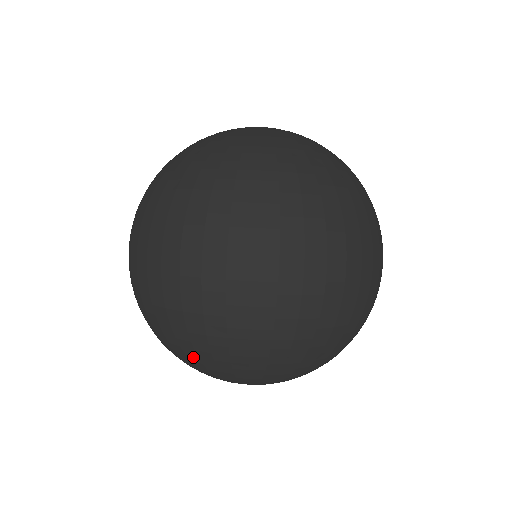
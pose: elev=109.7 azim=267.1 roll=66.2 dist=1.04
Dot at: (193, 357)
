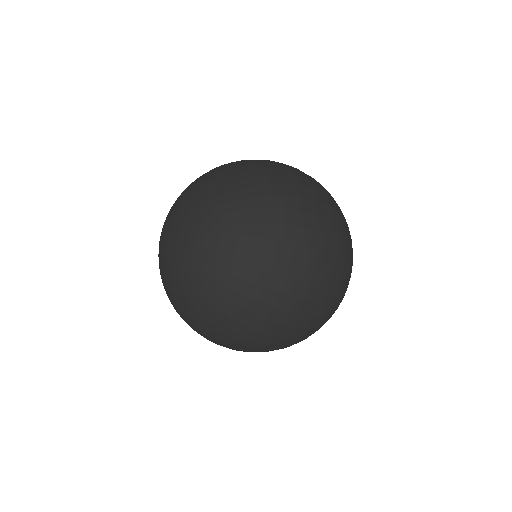
Dot at: occluded
